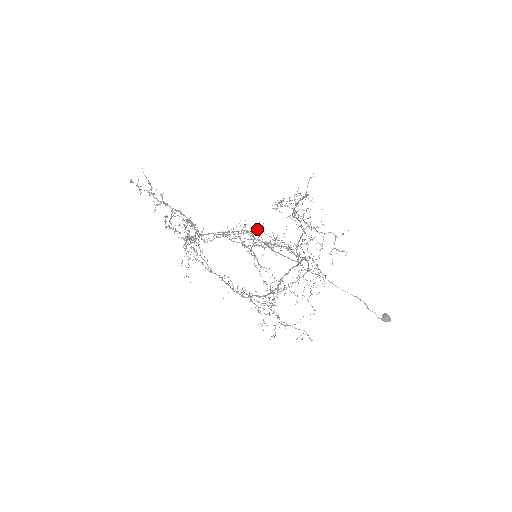
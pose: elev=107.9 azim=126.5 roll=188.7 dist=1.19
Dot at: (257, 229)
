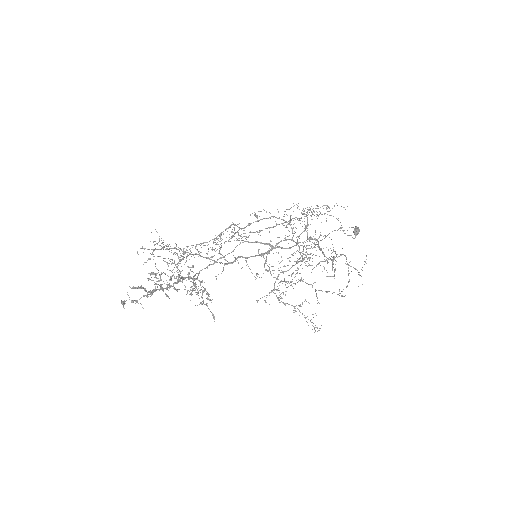
Dot at: occluded
